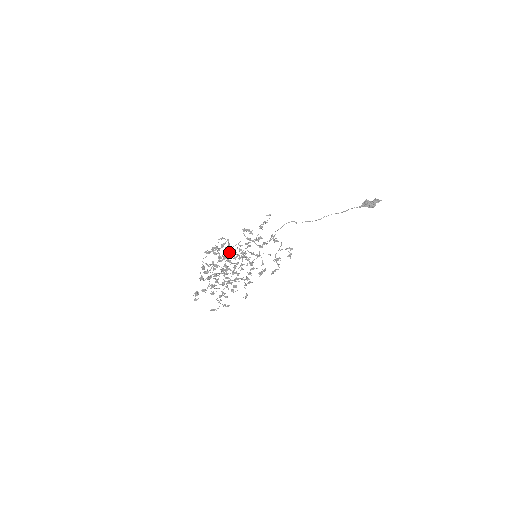
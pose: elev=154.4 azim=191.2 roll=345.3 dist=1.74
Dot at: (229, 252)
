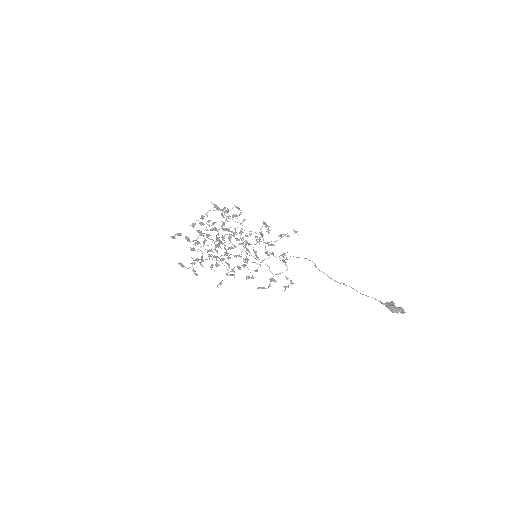
Dot at: occluded
